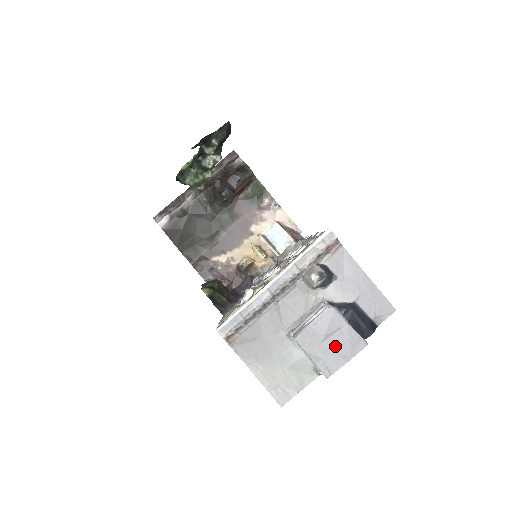
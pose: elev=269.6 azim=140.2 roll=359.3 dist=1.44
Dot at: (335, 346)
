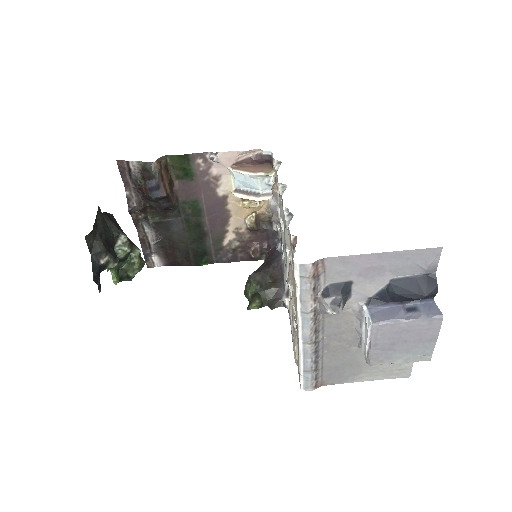
Dot at: (412, 342)
